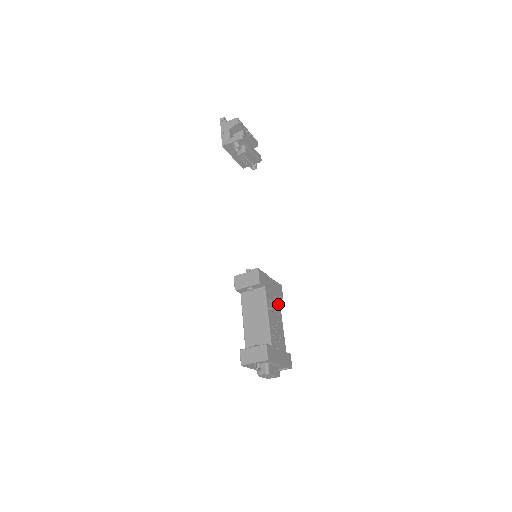
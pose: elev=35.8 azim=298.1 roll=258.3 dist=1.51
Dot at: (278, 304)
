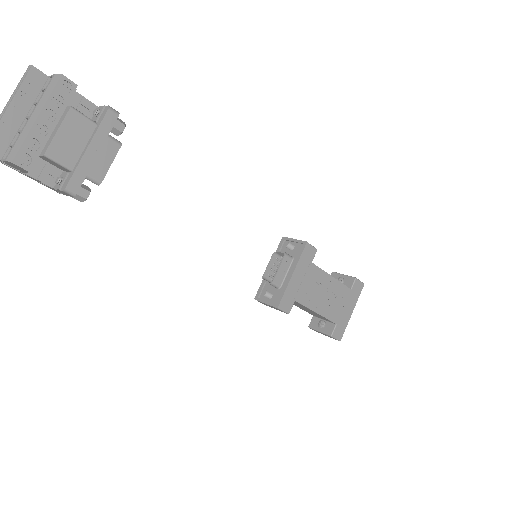
Dot at: (317, 274)
